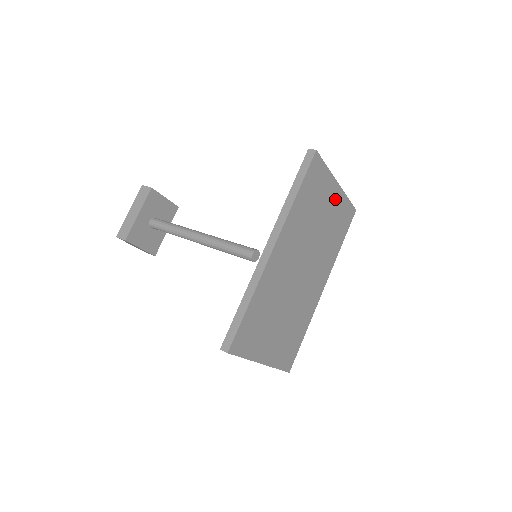
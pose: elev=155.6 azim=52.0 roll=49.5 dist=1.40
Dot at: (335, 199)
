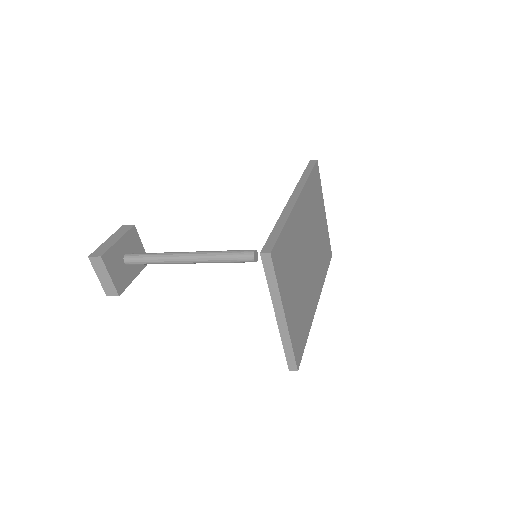
Dot at: (323, 221)
